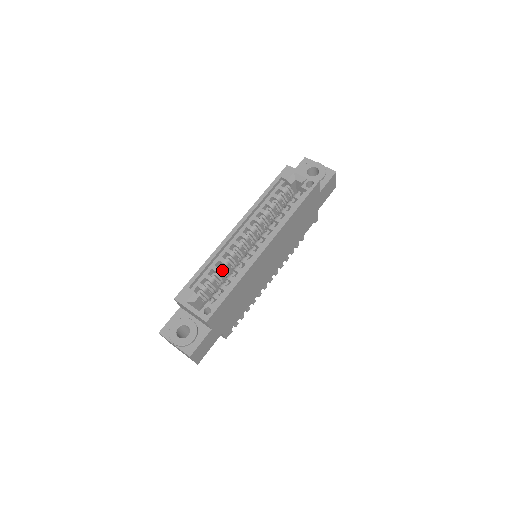
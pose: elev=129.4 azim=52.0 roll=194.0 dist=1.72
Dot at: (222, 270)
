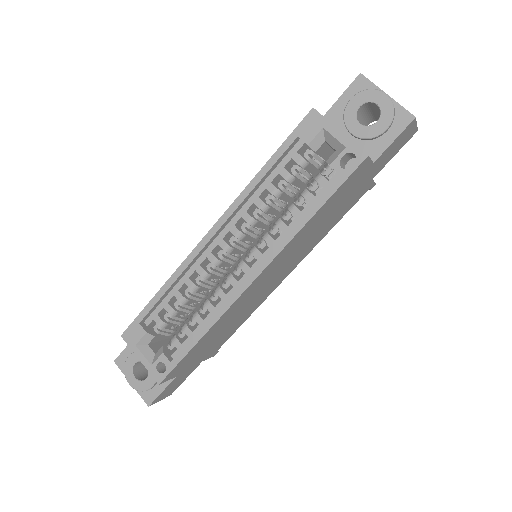
Dot at: (190, 297)
